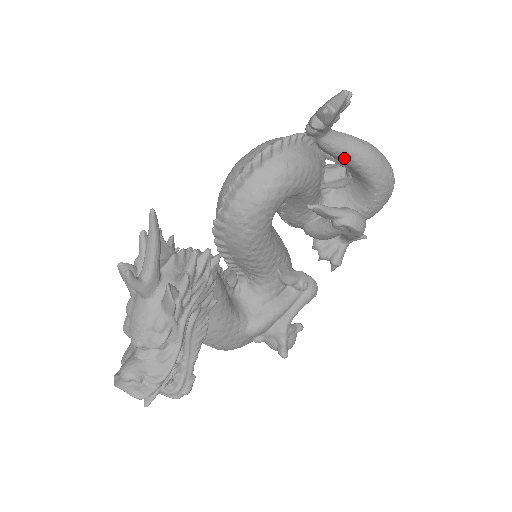
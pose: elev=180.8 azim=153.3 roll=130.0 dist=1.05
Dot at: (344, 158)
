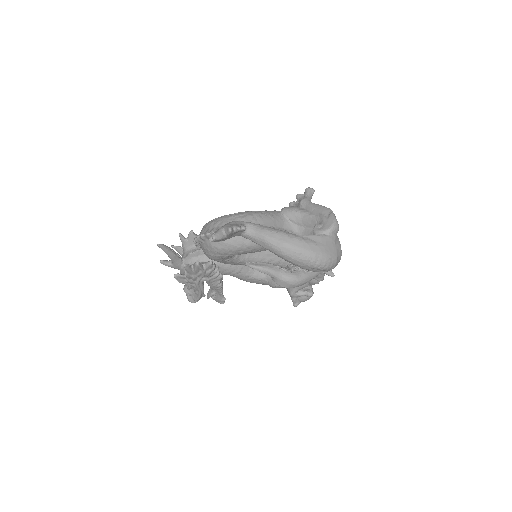
Dot at: occluded
